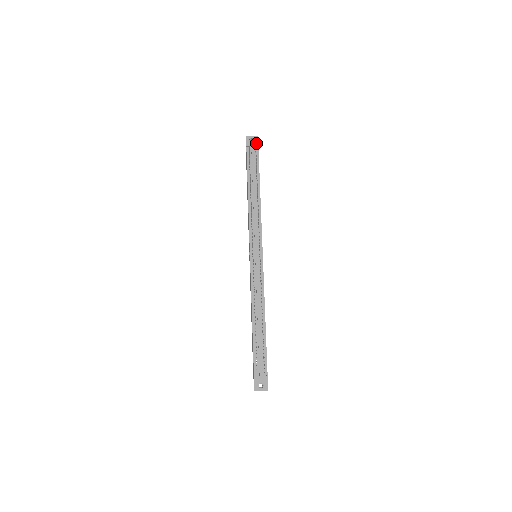
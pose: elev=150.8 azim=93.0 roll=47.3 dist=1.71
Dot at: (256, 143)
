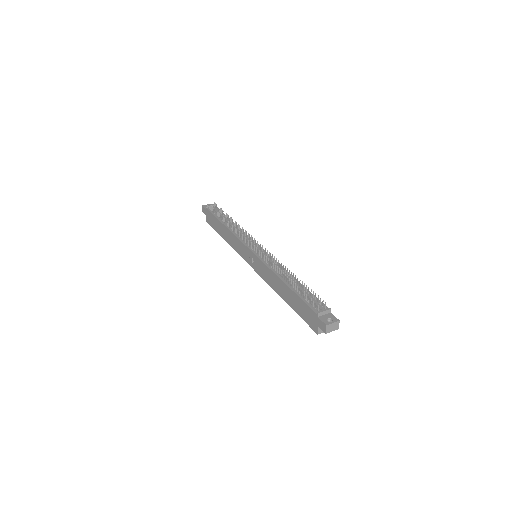
Dot at: occluded
